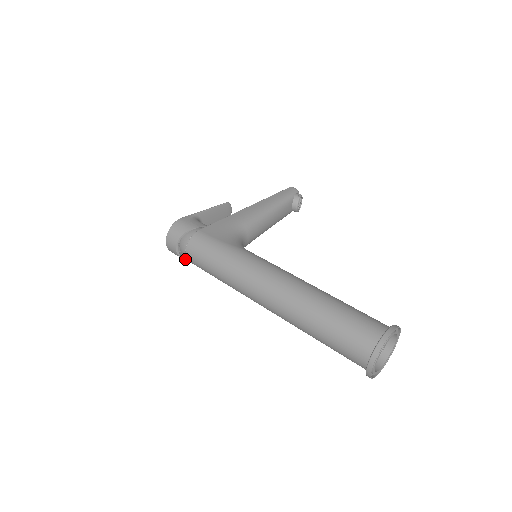
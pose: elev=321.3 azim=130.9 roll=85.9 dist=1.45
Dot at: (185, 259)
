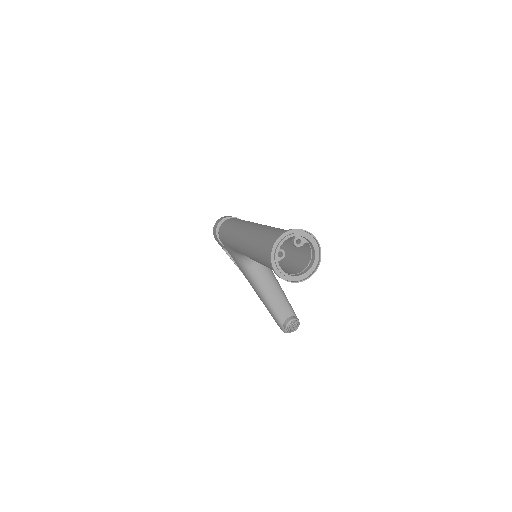
Dot at: occluded
